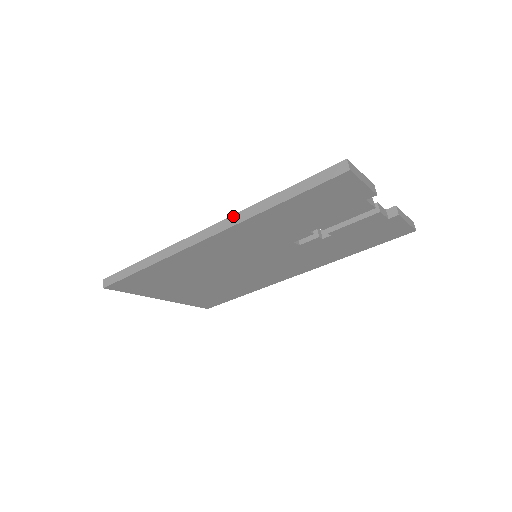
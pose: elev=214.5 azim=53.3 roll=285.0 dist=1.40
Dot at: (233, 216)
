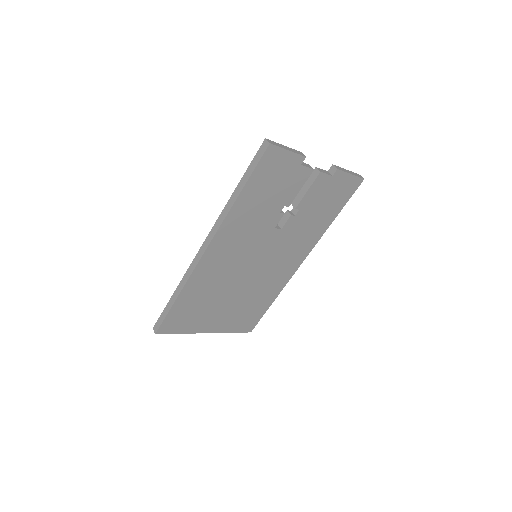
Dot at: (216, 222)
